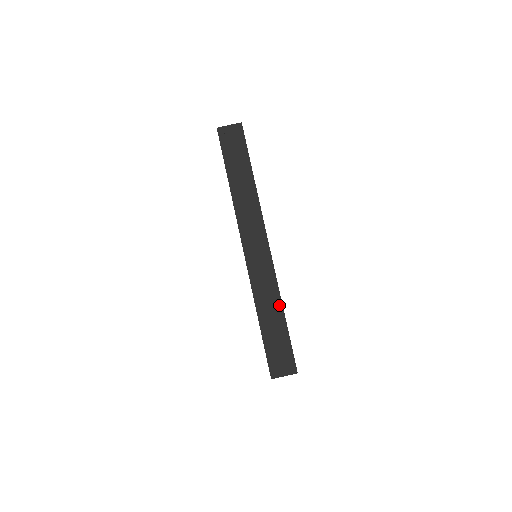
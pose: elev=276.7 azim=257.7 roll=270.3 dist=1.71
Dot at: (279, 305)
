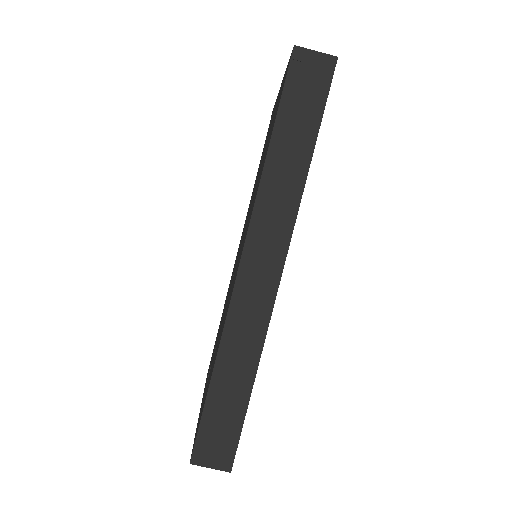
Dot at: (252, 369)
